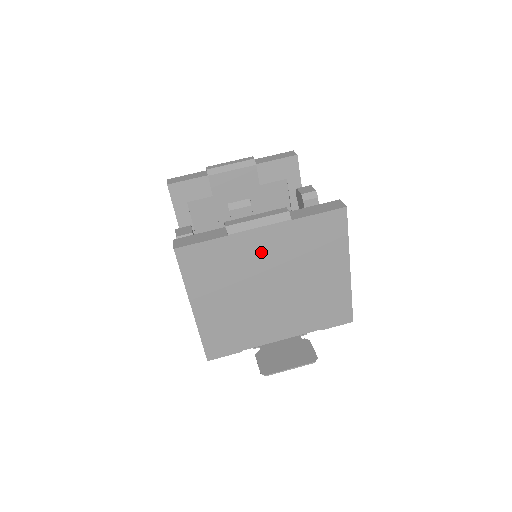
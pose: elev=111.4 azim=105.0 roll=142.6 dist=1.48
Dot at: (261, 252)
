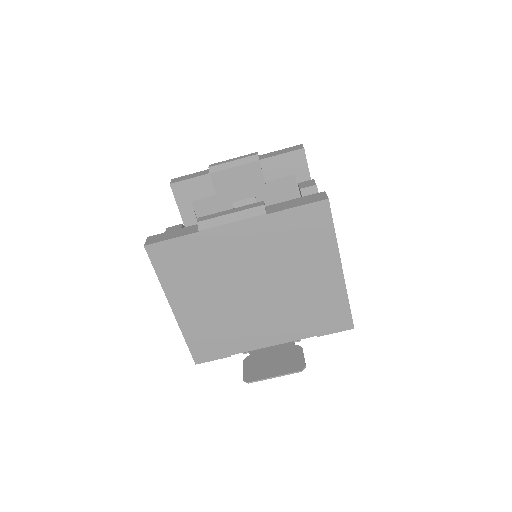
Dot at: (237, 249)
